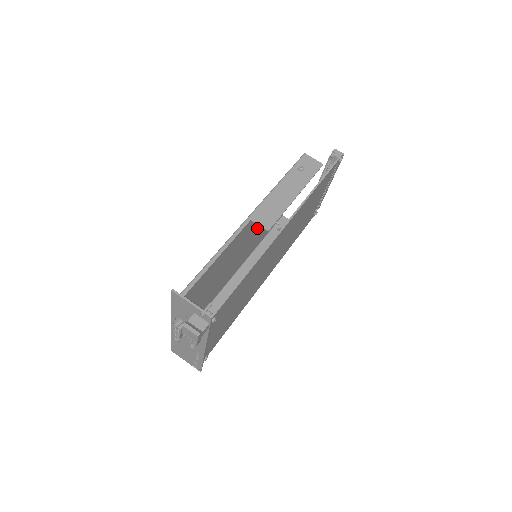
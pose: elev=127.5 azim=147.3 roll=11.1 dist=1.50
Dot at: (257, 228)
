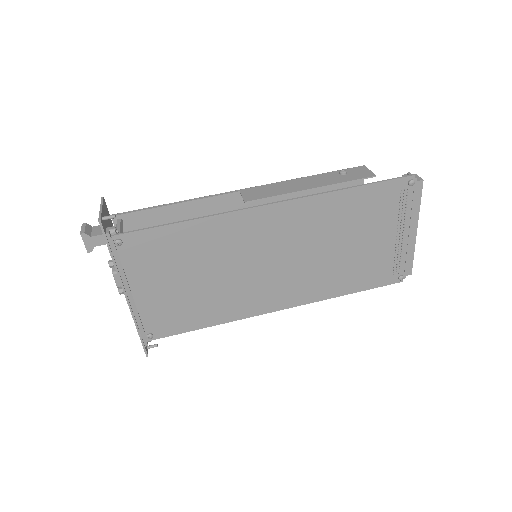
Dot at: occluded
